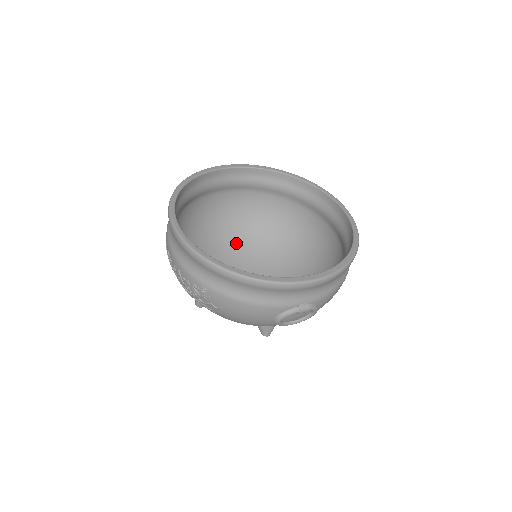
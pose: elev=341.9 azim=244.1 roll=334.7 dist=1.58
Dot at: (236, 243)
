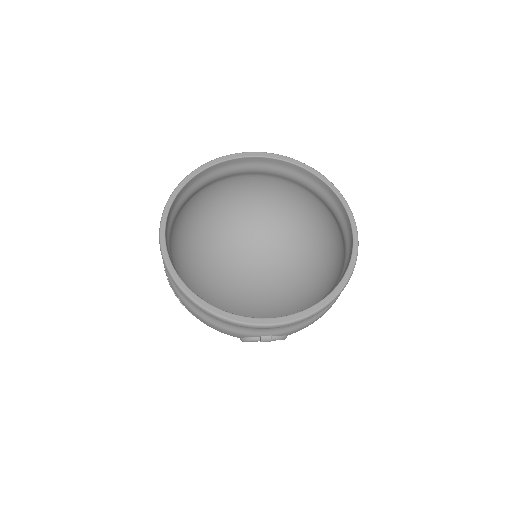
Dot at: (254, 224)
